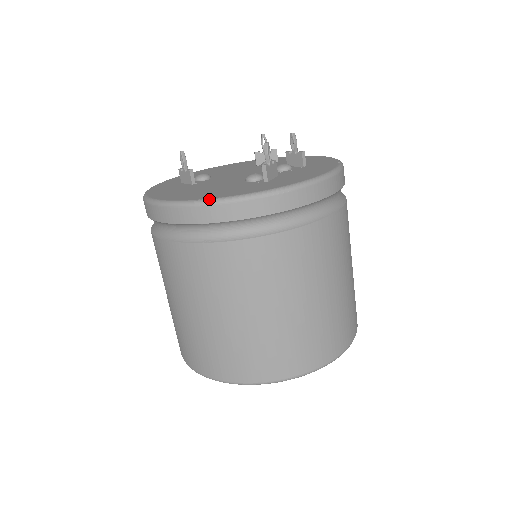
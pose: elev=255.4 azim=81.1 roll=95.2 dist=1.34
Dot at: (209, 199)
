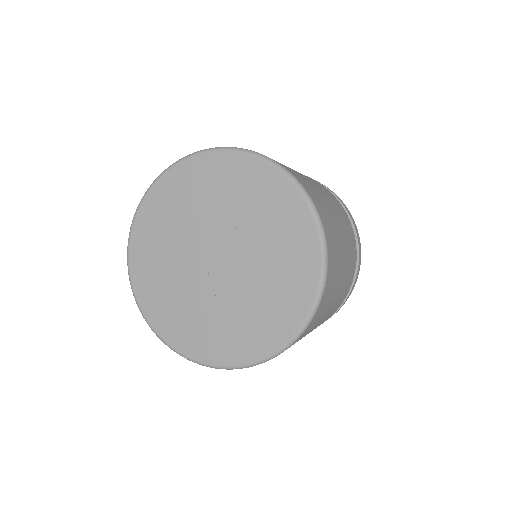
Dot at: occluded
